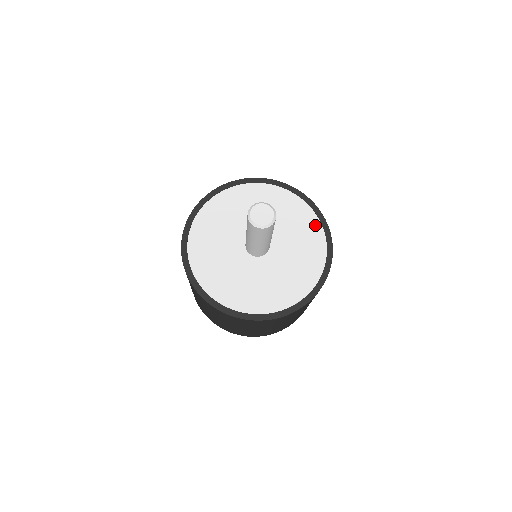
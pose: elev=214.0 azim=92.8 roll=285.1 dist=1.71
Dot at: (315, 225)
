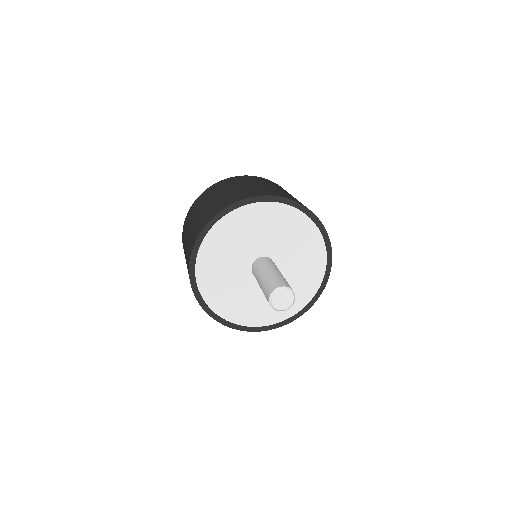
Dot at: (320, 271)
